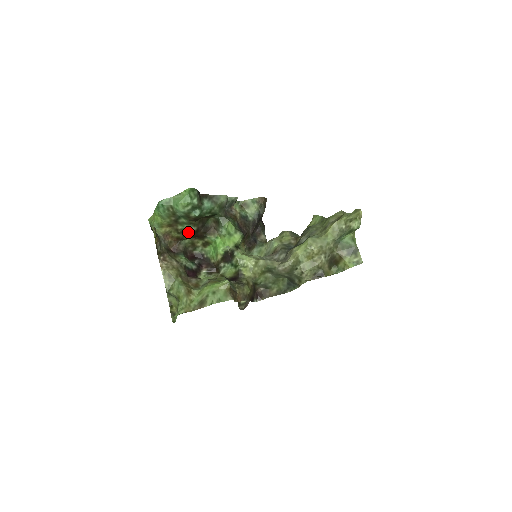
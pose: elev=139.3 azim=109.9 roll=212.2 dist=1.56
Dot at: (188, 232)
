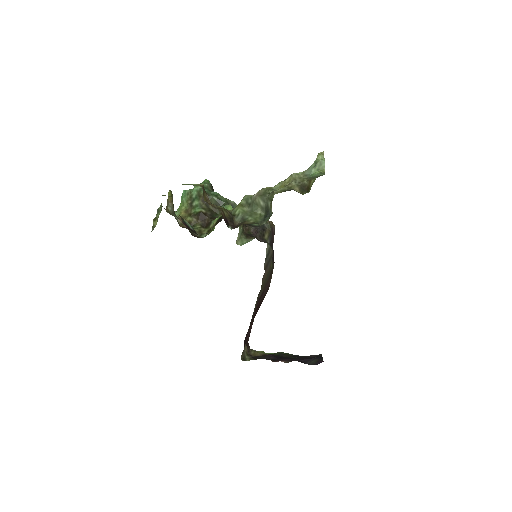
Dot at: (197, 213)
